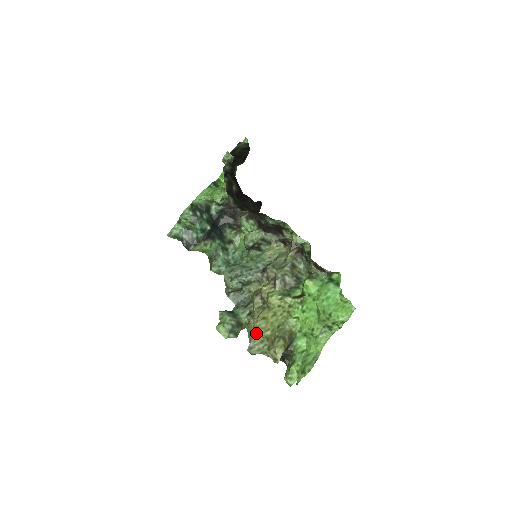
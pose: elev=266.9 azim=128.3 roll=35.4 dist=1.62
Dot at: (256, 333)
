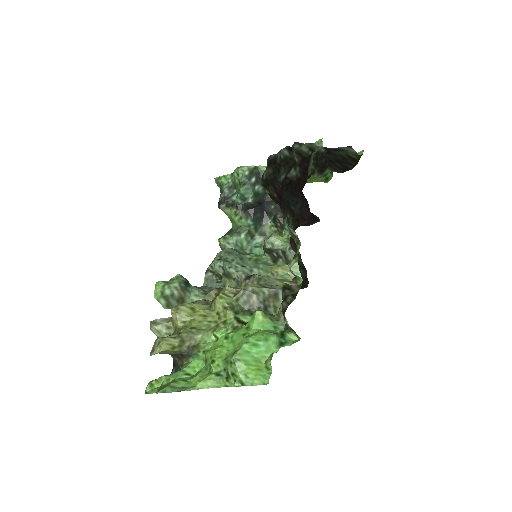
Dot at: (173, 315)
